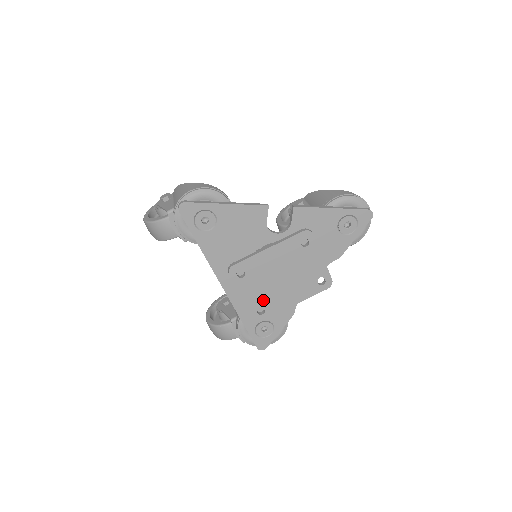
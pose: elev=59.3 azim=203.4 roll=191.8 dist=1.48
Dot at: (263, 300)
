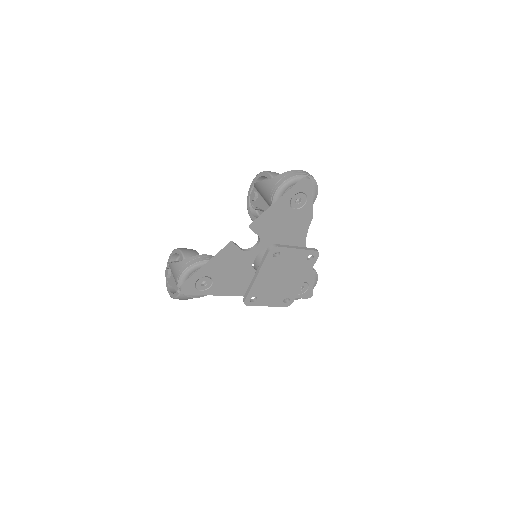
Dot at: (282, 296)
